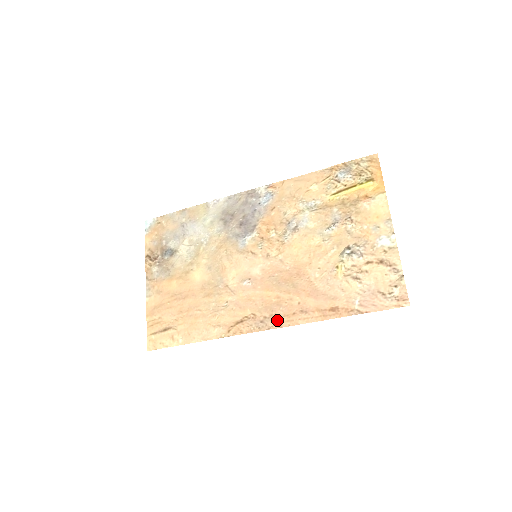
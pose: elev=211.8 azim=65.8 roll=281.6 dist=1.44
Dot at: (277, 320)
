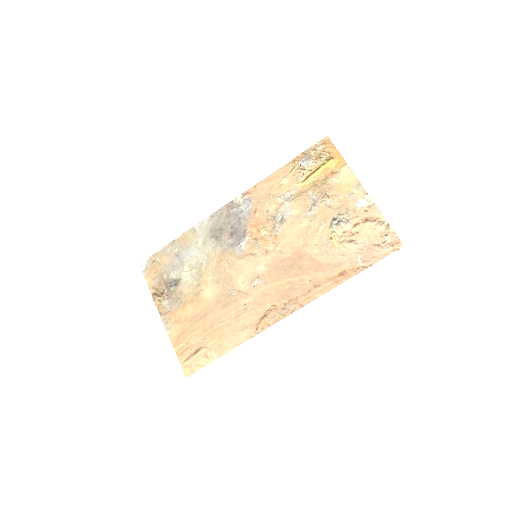
Dot at: (296, 302)
